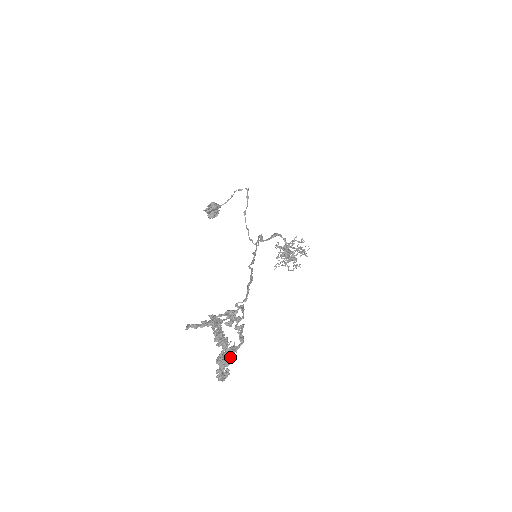
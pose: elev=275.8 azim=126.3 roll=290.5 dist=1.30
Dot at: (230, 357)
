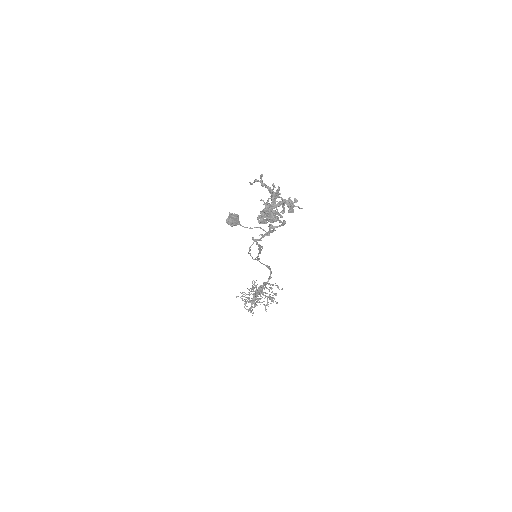
Dot at: (284, 209)
